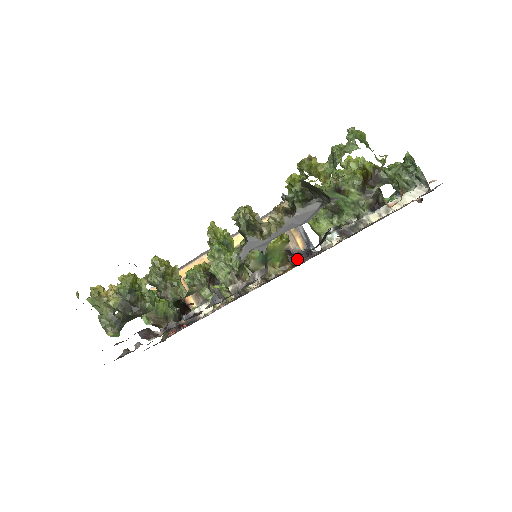
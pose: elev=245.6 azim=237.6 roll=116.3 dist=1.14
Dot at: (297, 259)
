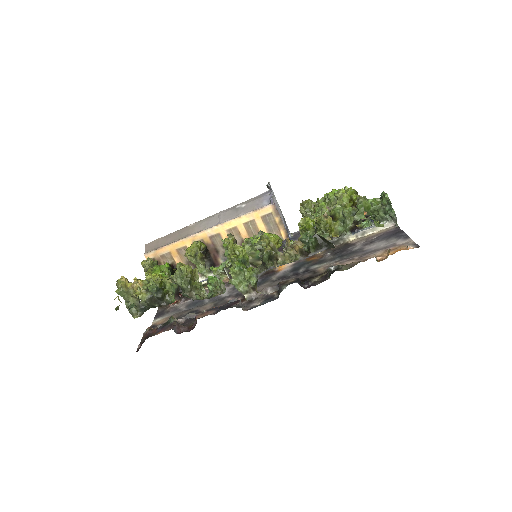
Dot at: (281, 249)
